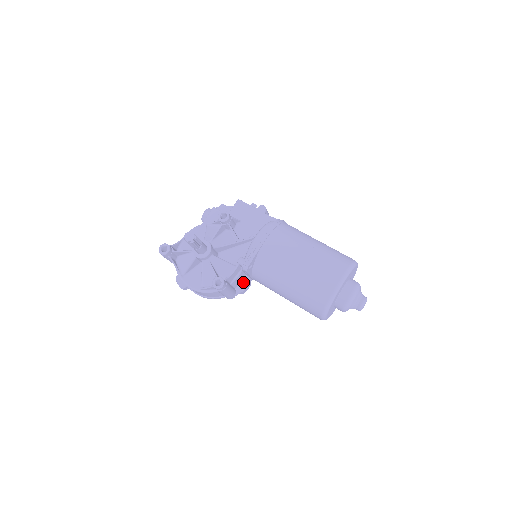
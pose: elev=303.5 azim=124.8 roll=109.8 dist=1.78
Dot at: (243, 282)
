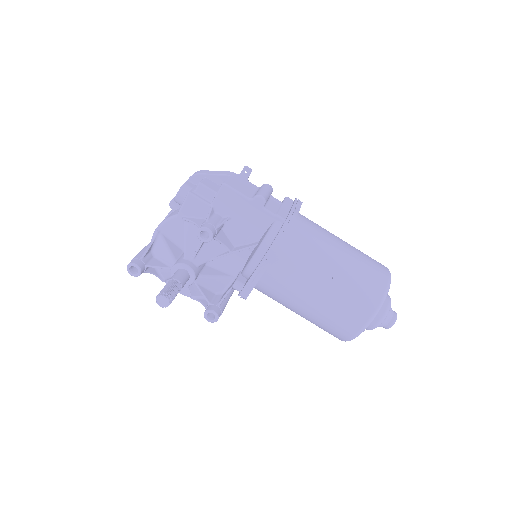
Dot at: occluded
